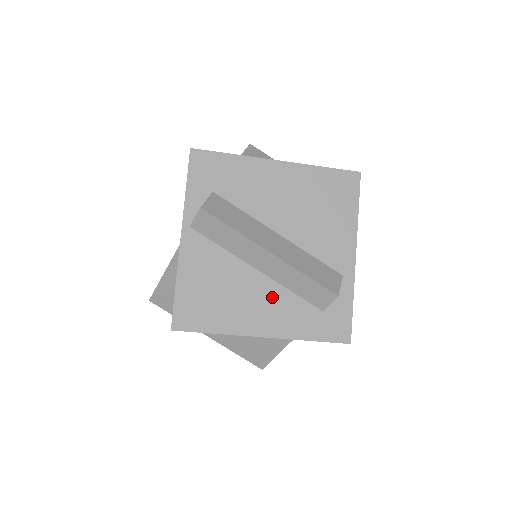
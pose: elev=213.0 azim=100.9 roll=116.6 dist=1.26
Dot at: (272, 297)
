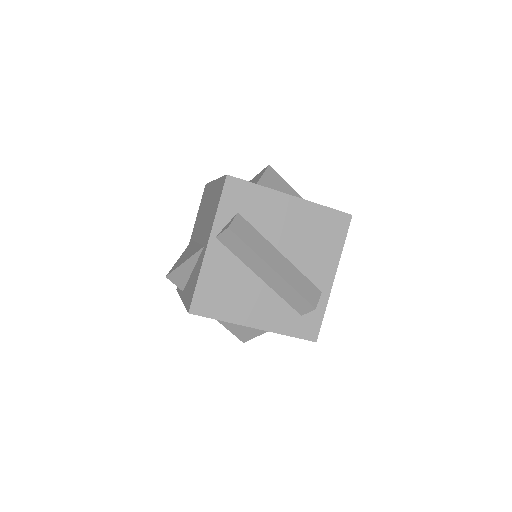
Dot at: (267, 300)
